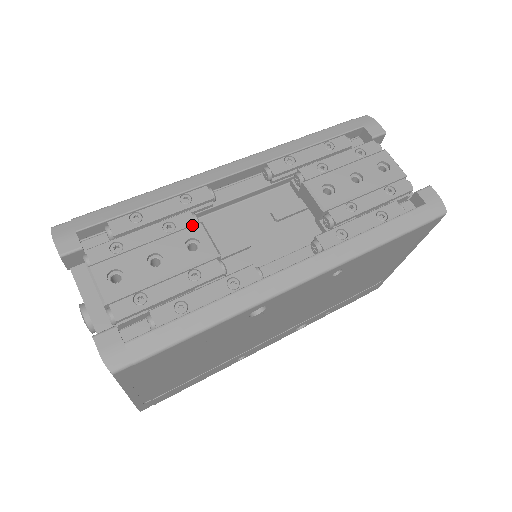
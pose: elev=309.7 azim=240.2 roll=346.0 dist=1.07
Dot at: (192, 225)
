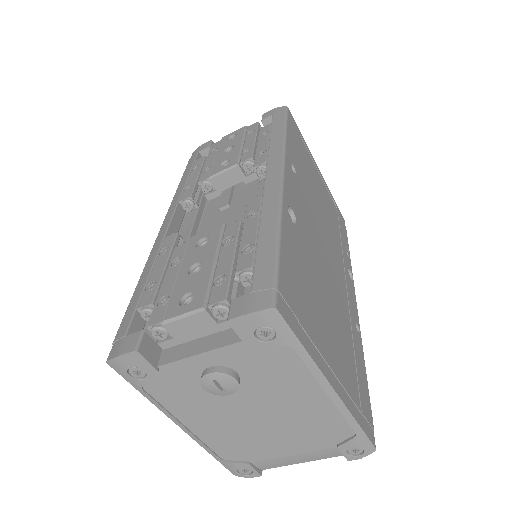
Dot at: (187, 244)
